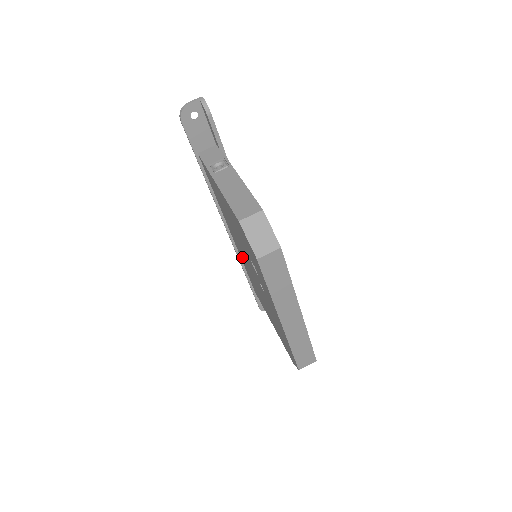
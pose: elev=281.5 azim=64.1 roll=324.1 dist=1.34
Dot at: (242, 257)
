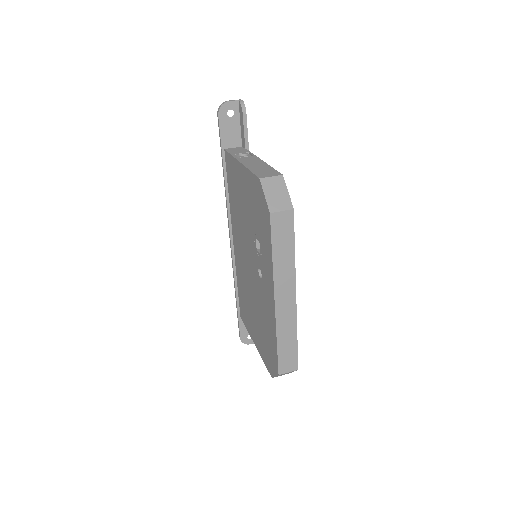
Dot at: (239, 264)
